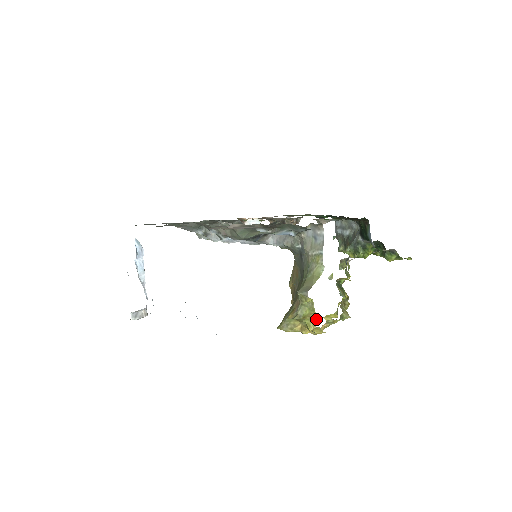
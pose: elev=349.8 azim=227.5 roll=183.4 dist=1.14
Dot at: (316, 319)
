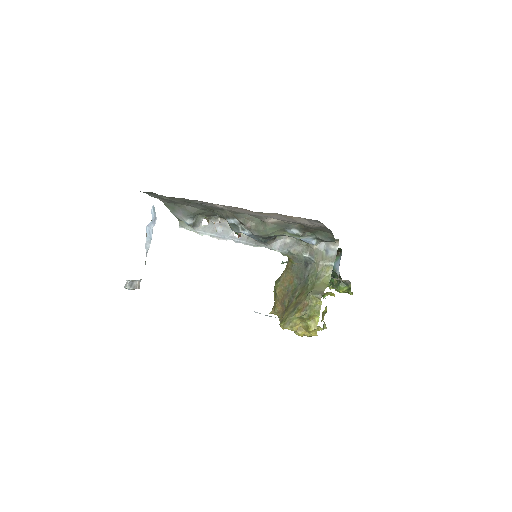
Dot at: (318, 321)
